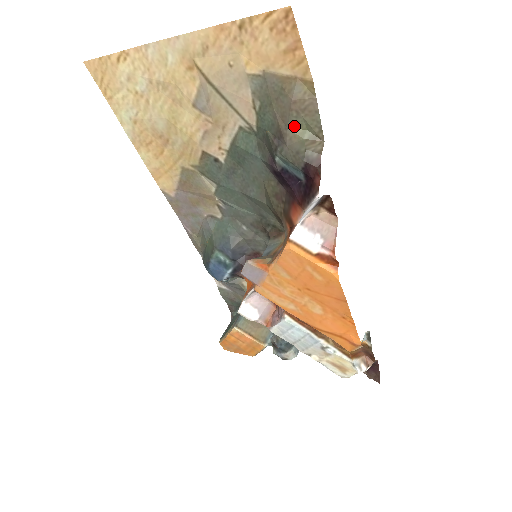
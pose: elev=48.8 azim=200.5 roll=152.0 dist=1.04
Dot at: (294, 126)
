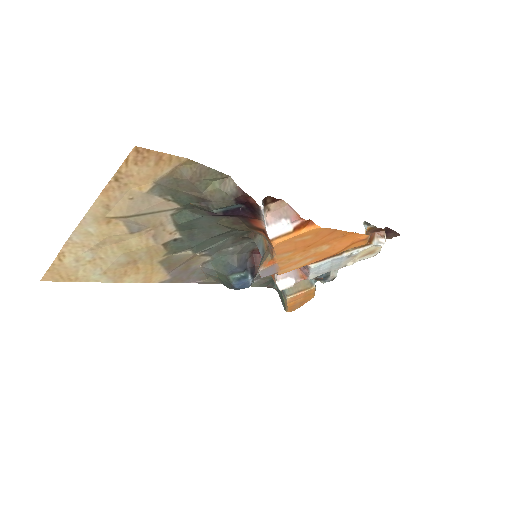
Dot at: (204, 188)
